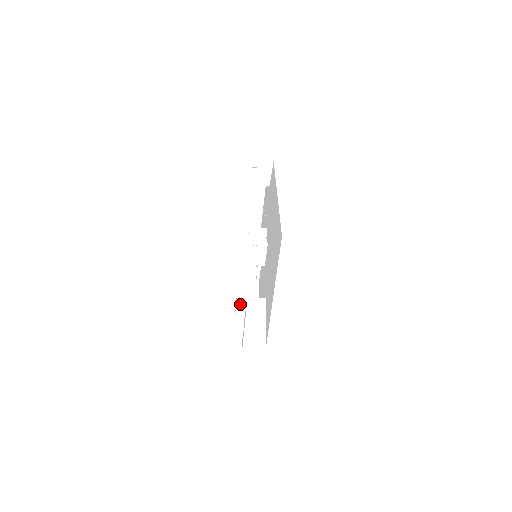
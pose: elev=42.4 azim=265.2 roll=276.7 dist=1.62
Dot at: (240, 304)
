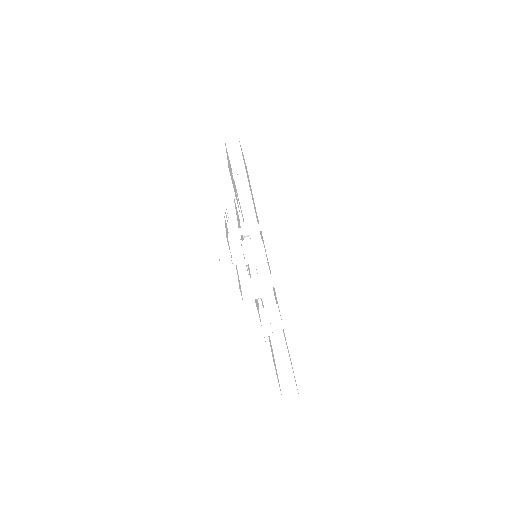
Dot at: (230, 217)
